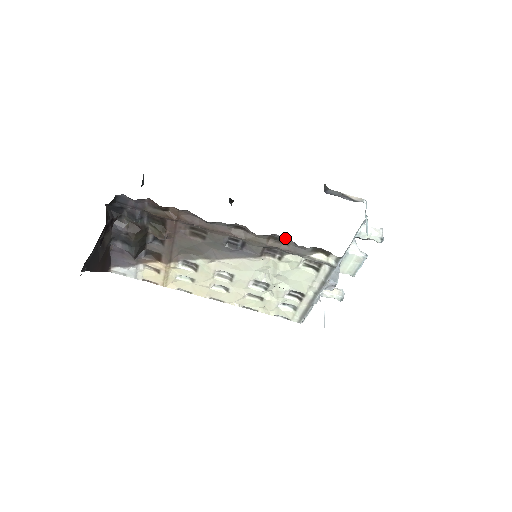
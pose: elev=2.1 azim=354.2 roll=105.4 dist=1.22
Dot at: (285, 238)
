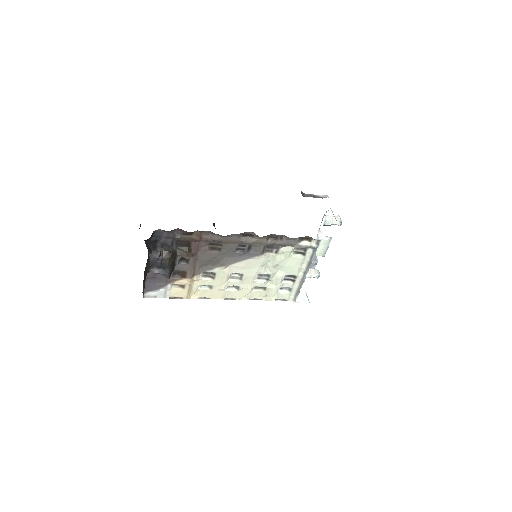
Dot at: occluded
